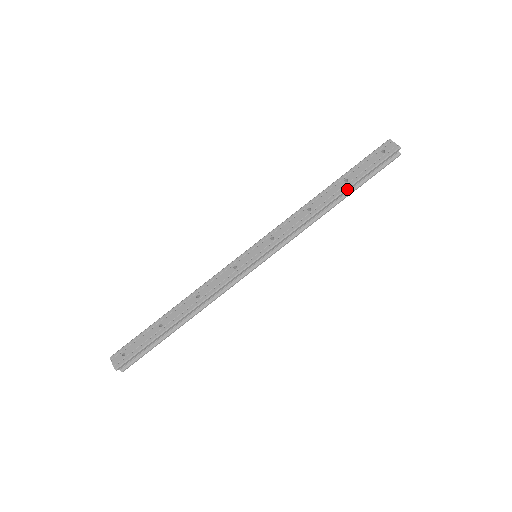
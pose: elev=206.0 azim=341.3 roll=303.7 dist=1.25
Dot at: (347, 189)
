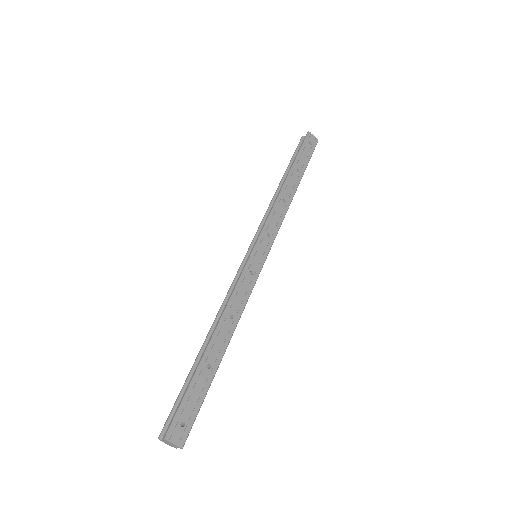
Dot at: occluded
